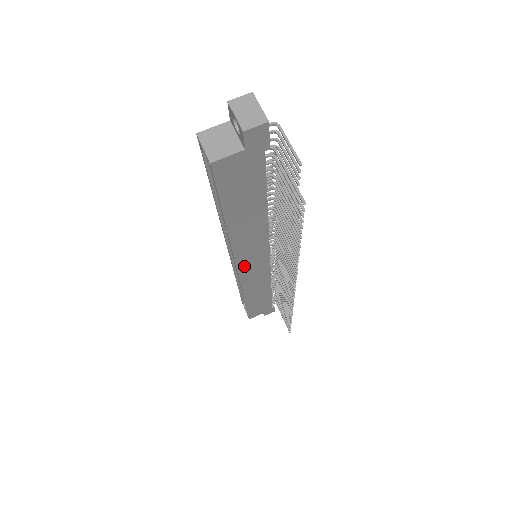
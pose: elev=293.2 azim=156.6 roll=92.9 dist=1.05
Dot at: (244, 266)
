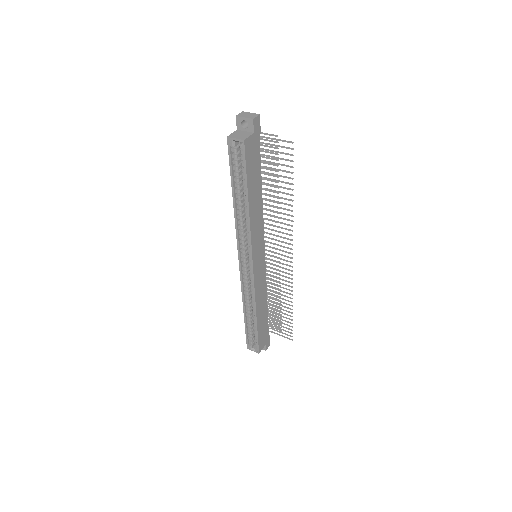
Dot at: (255, 259)
